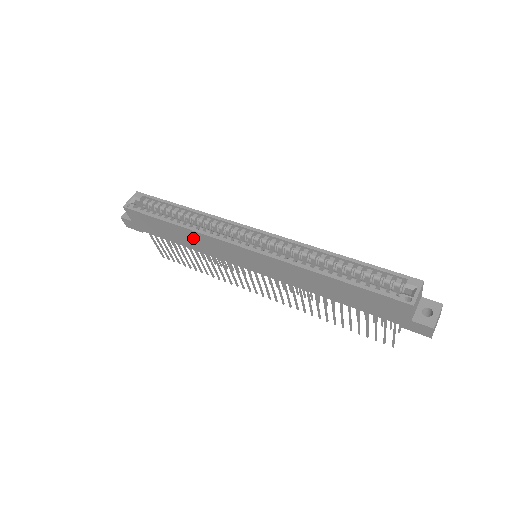
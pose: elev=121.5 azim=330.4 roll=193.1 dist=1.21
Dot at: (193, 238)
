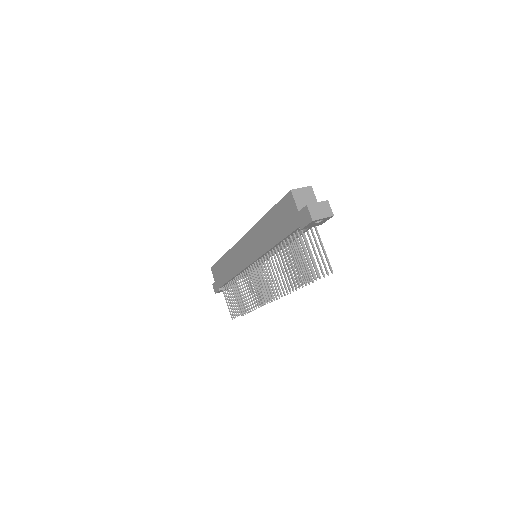
Dot at: (230, 261)
